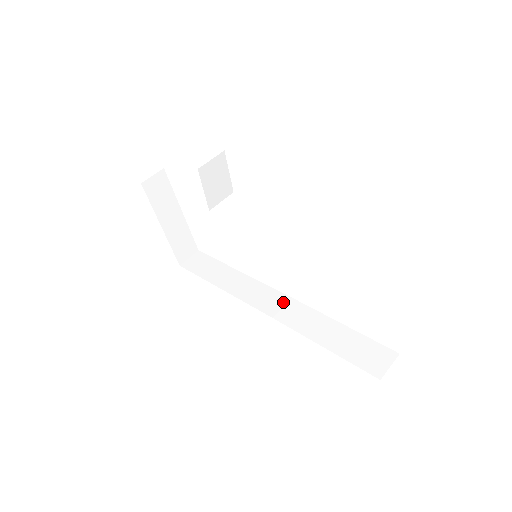
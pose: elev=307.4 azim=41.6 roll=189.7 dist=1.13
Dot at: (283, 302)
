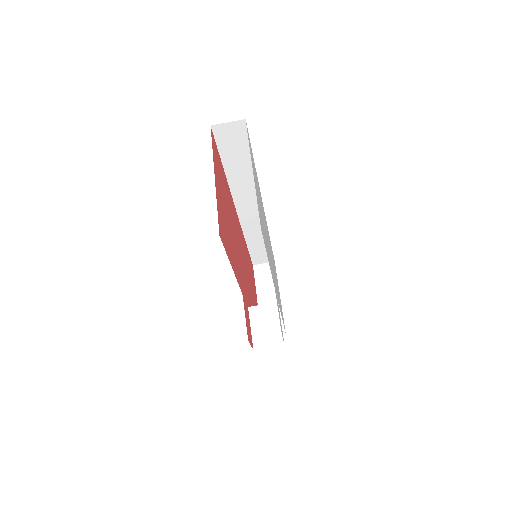
Dot at: (257, 215)
